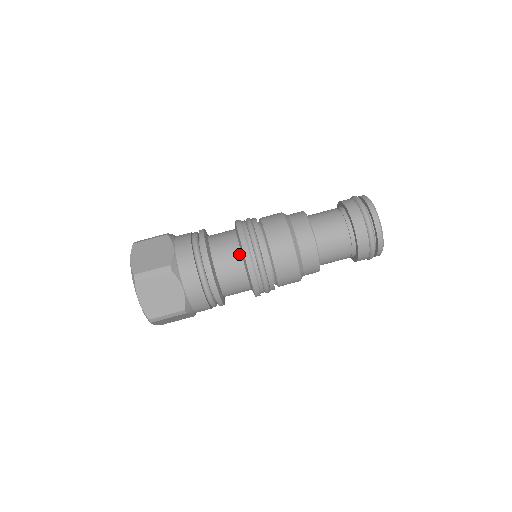
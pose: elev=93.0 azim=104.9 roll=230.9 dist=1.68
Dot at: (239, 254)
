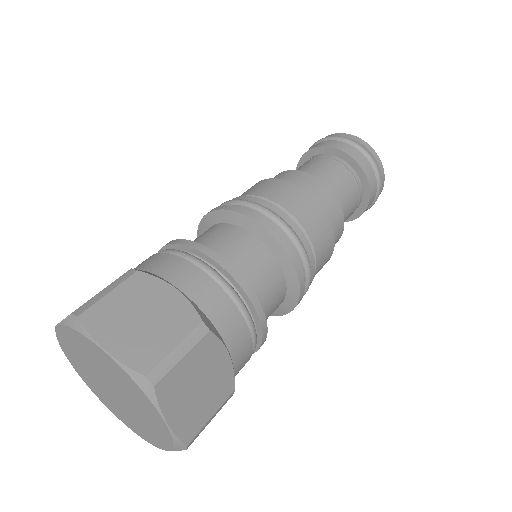
Dot at: (271, 257)
